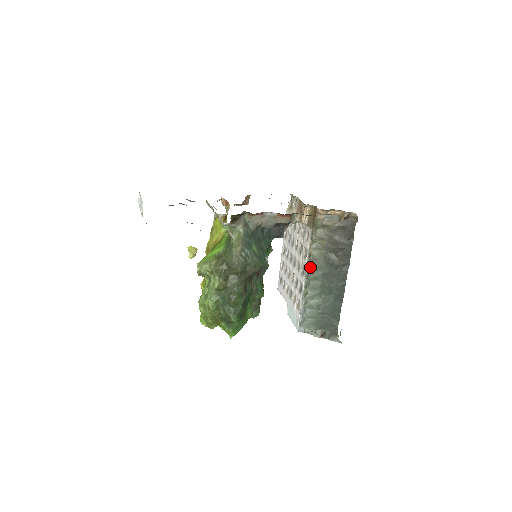
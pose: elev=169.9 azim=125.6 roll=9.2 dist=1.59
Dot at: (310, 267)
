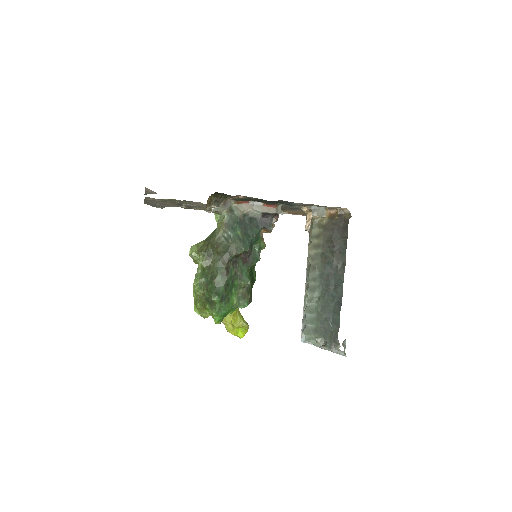
Dot at: (308, 268)
